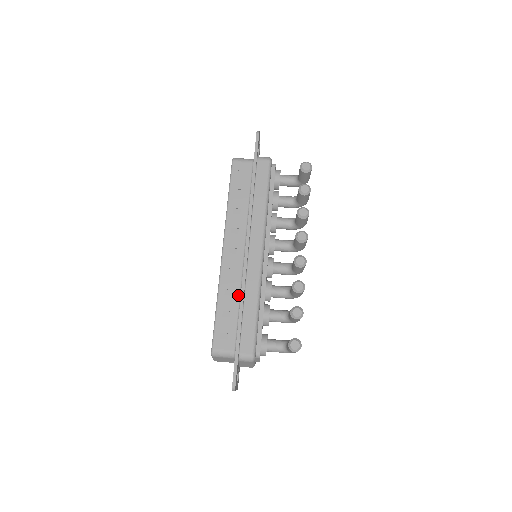
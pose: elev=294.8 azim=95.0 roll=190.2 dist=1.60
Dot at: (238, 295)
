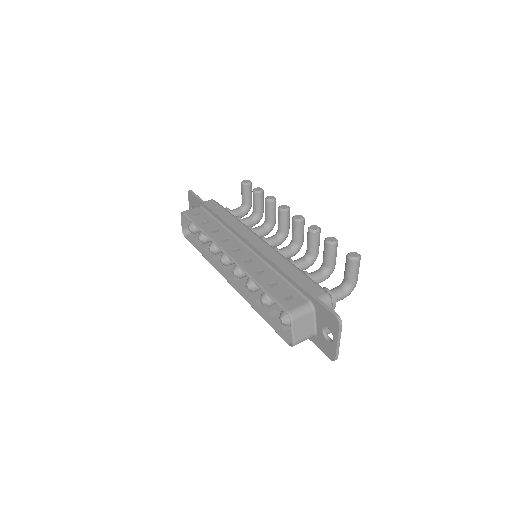
Dot at: (270, 270)
